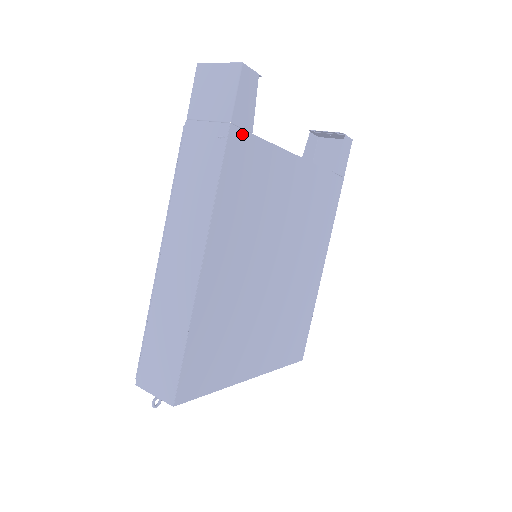
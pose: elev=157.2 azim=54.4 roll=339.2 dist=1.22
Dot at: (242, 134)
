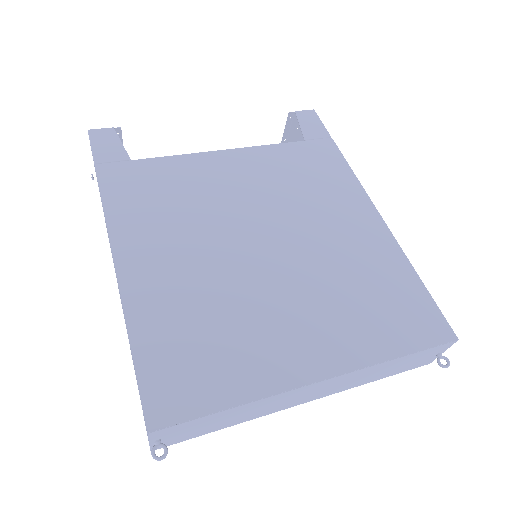
Dot at: (116, 165)
